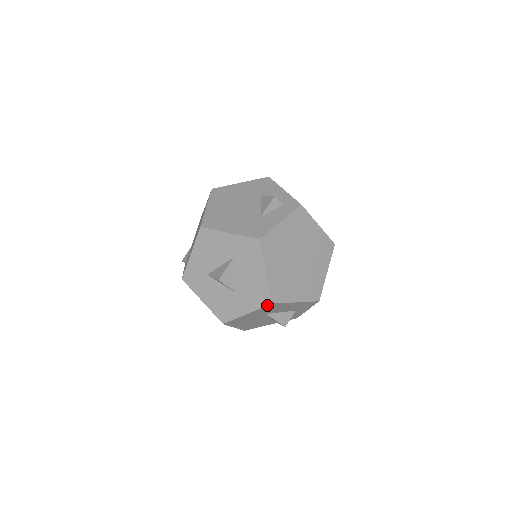
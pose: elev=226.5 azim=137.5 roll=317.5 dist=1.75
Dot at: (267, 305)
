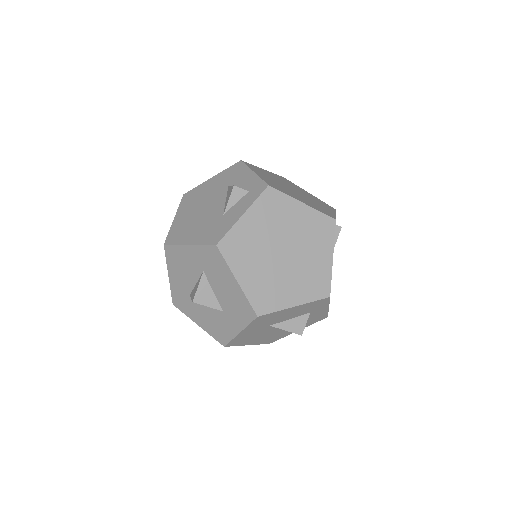
Dot at: (253, 319)
